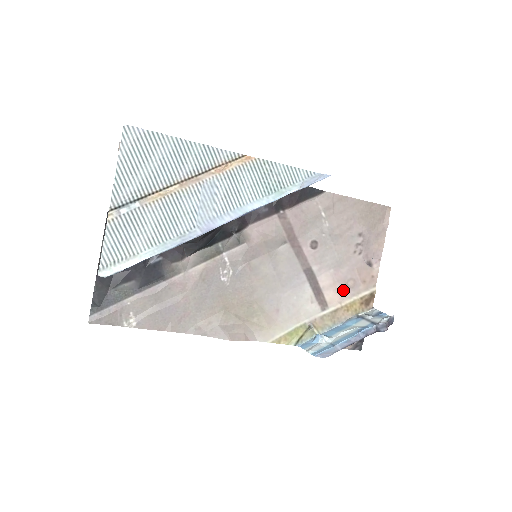
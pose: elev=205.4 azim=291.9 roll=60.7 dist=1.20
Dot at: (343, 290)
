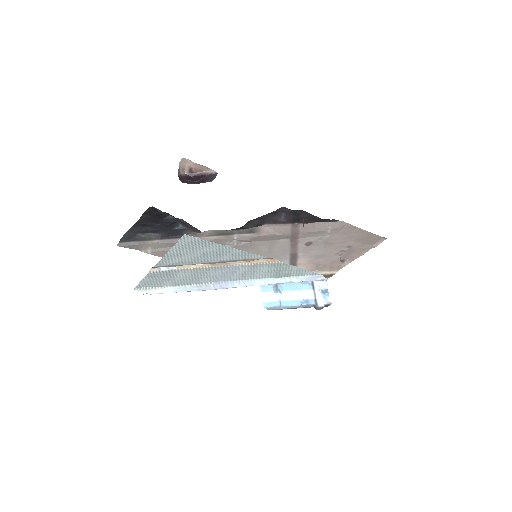
Dot at: (312, 268)
